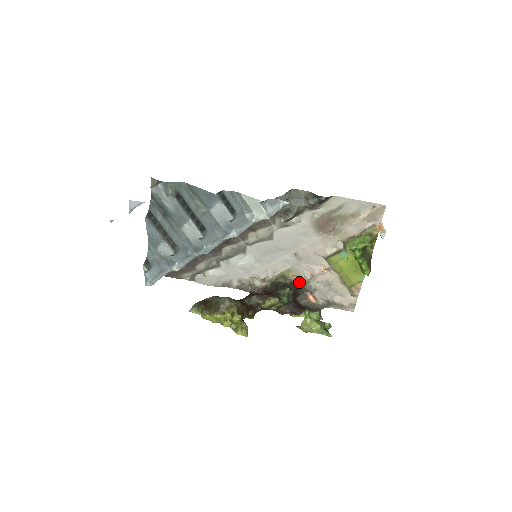
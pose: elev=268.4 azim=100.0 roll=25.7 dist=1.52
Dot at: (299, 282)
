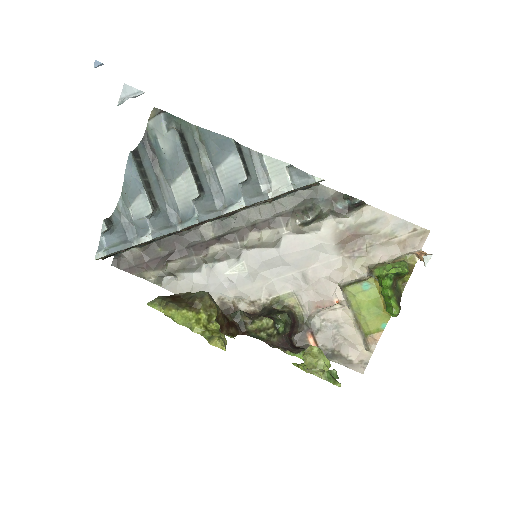
Dot at: (300, 314)
